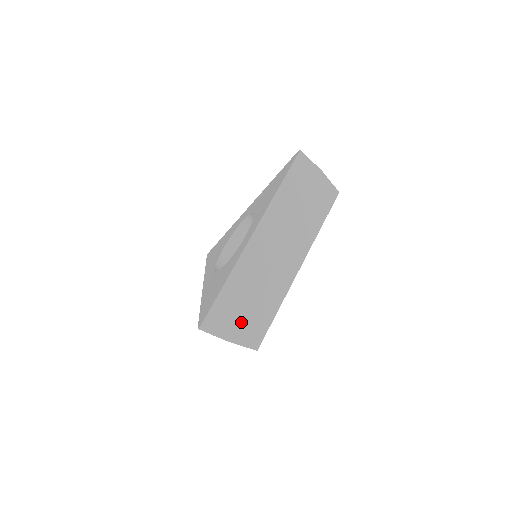
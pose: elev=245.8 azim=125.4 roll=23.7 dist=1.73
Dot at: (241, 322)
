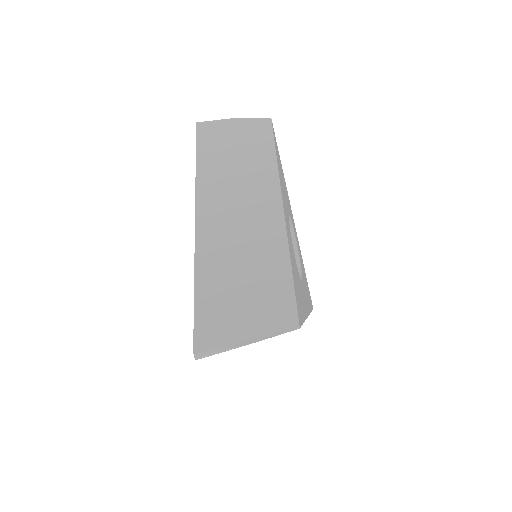
Dot at: (248, 311)
